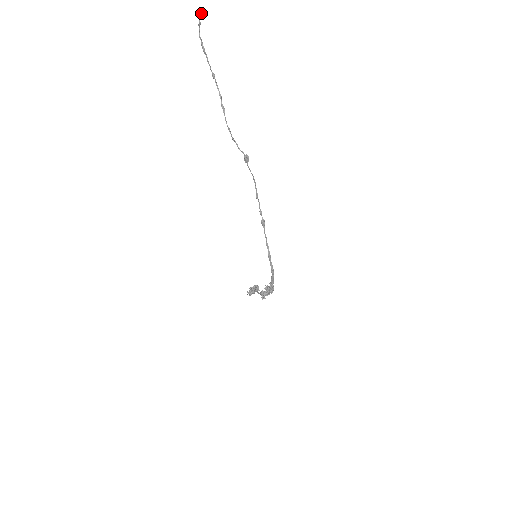
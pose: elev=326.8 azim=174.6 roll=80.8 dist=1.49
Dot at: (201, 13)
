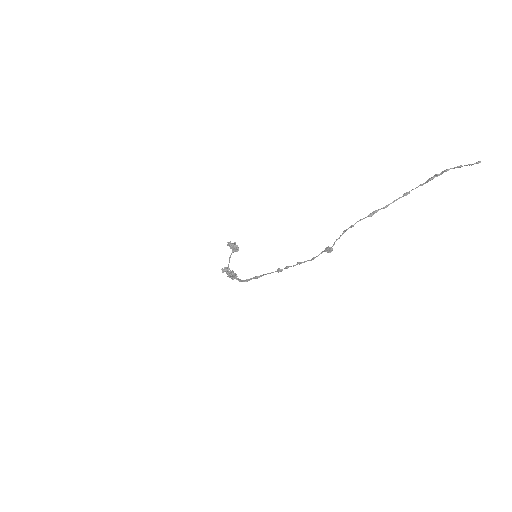
Dot at: occluded
